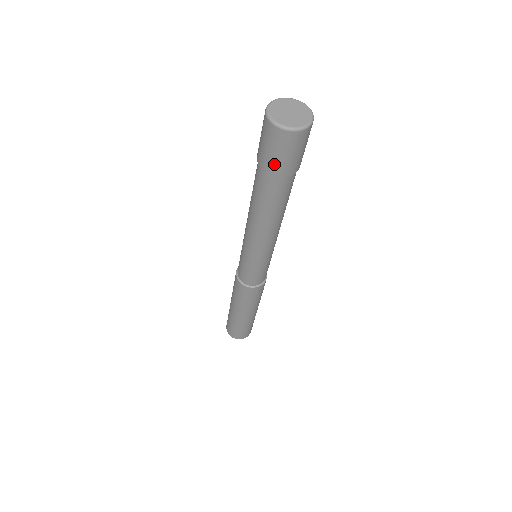
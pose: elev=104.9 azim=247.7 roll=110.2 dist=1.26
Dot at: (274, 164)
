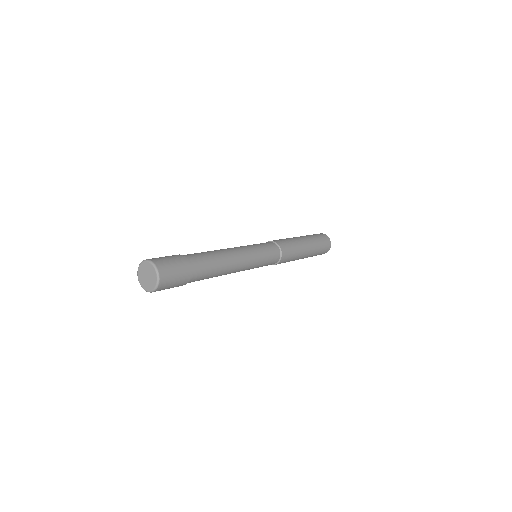
Dot at: occluded
